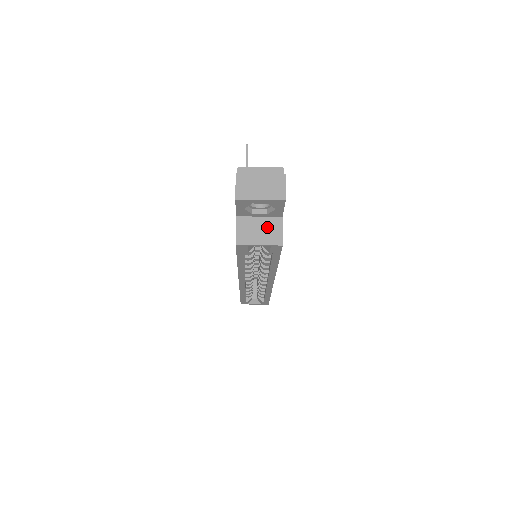
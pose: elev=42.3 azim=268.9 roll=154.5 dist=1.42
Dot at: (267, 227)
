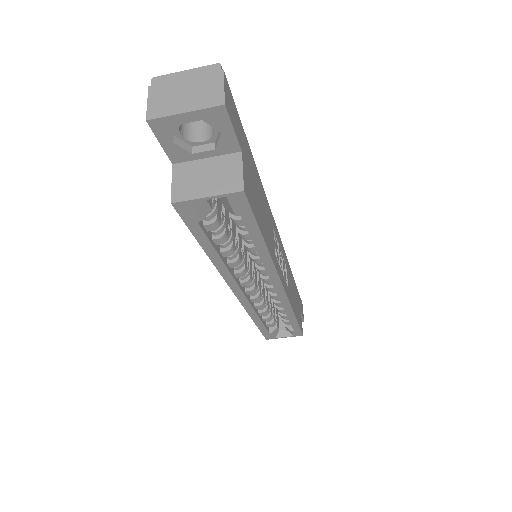
Dot at: (218, 170)
